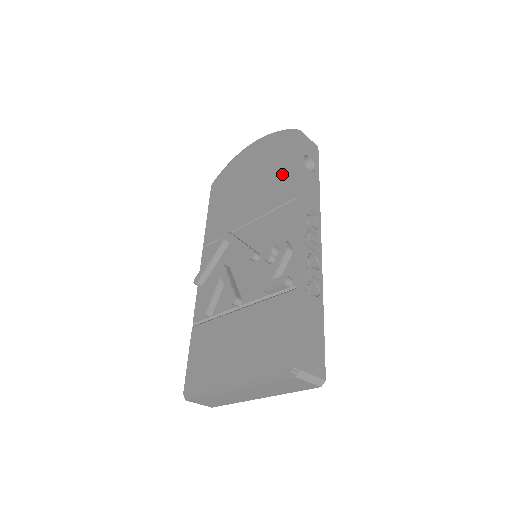
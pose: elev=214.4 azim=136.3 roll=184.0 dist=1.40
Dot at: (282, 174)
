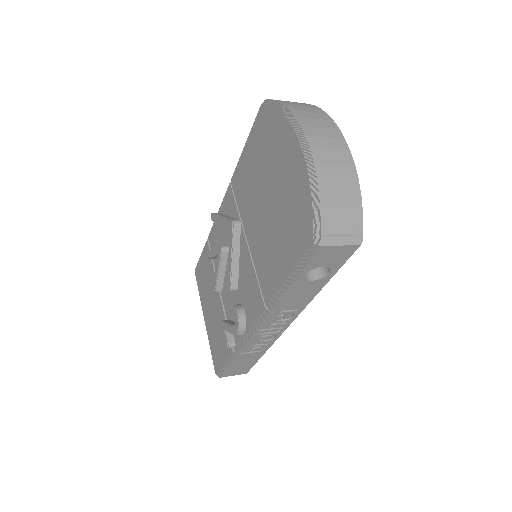
Dot at: (277, 263)
